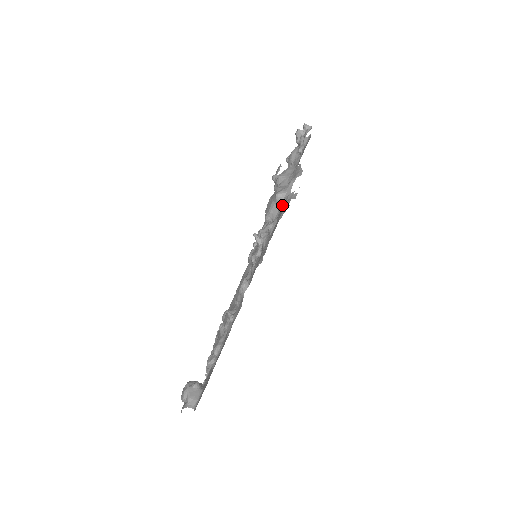
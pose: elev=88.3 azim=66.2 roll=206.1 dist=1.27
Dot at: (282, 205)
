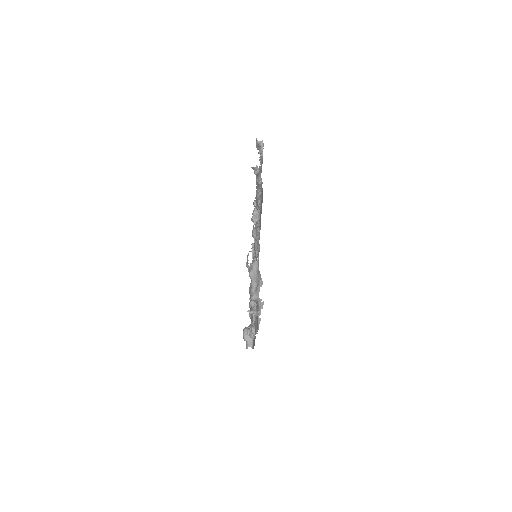
Dot at: (257, 303)
